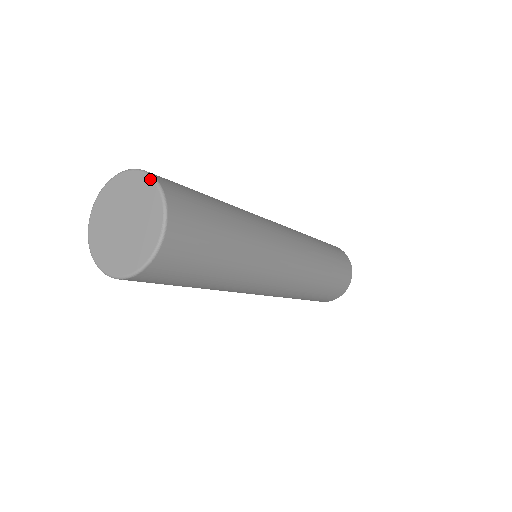
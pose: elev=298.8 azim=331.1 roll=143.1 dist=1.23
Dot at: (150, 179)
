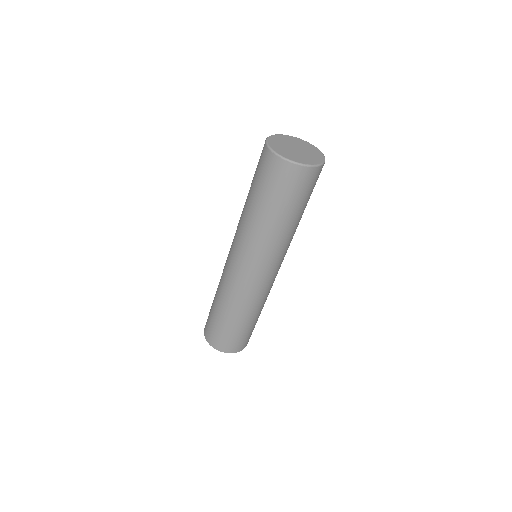
Dot at: (324, 156)
